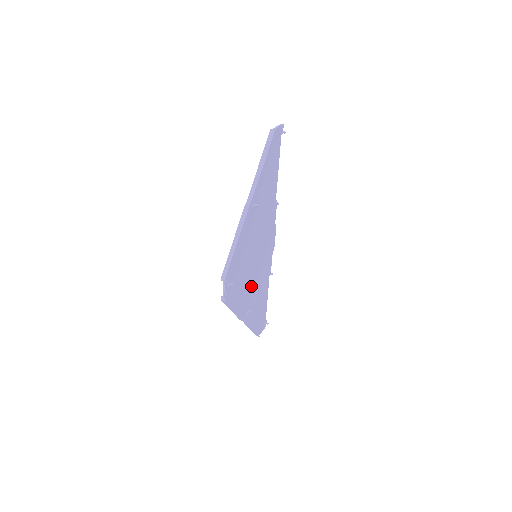
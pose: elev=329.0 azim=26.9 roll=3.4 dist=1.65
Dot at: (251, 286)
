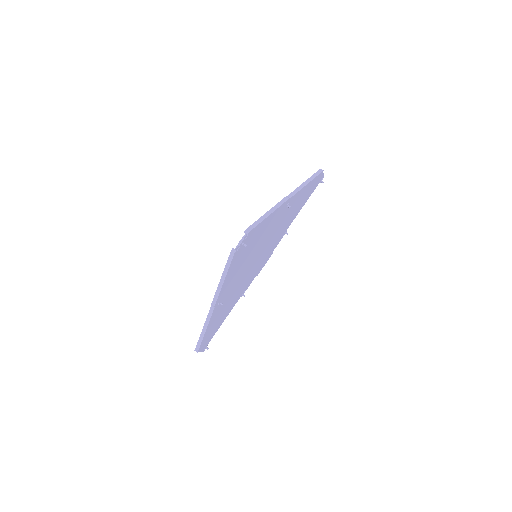
Dot at: (237, 279)
